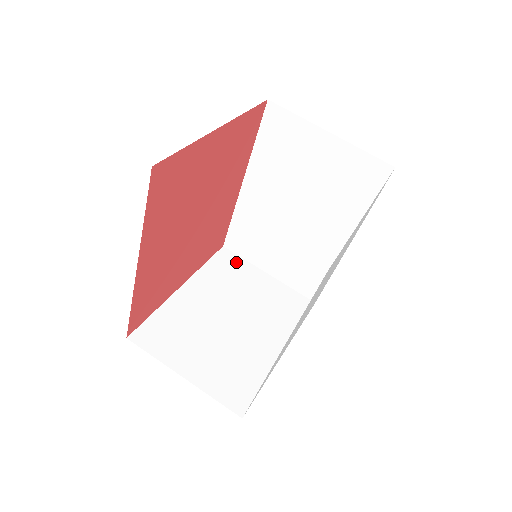
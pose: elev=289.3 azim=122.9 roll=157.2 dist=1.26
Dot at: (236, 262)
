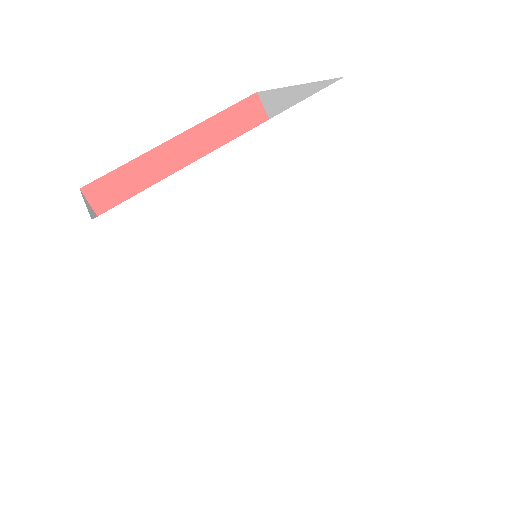
Dot at: occluded
